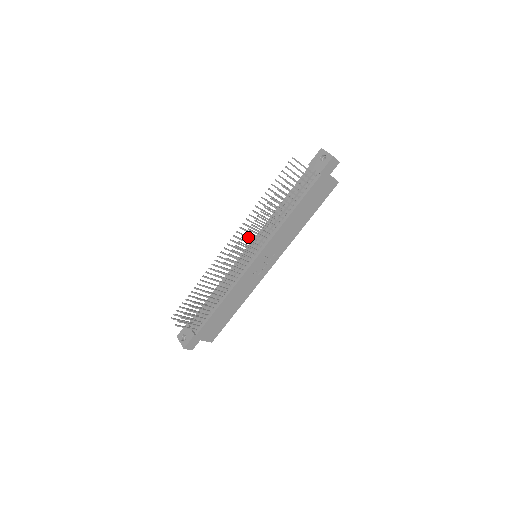
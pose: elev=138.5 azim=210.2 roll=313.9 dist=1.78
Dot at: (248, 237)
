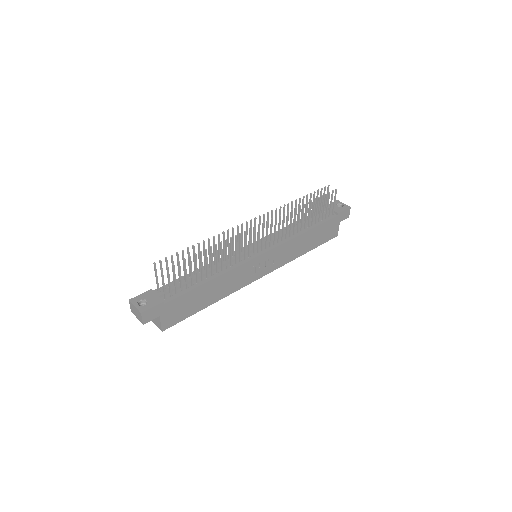
Dot at: occluded
